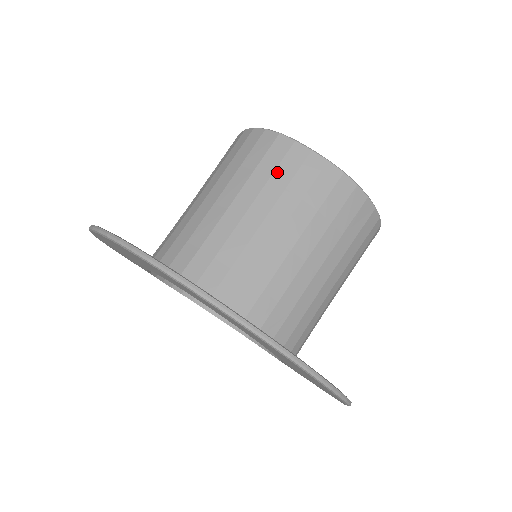
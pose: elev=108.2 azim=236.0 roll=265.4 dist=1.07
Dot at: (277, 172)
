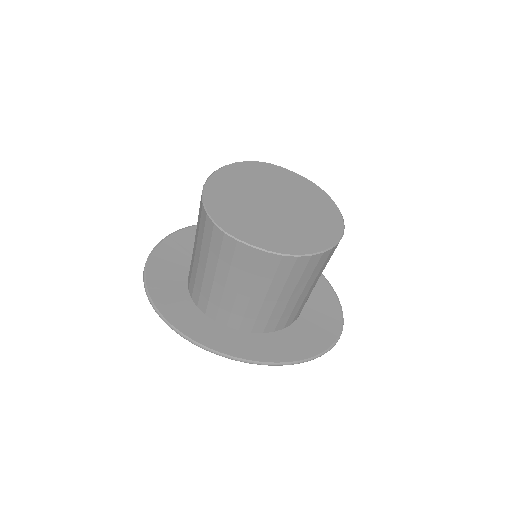
Dot at: (234, 261)
